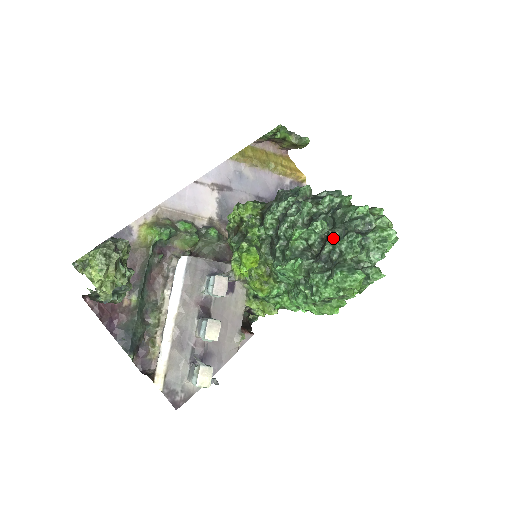
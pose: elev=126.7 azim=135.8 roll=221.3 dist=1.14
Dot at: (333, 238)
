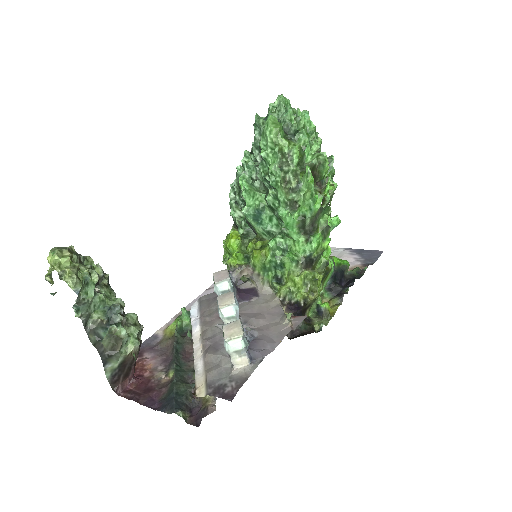
Dot at: (252, 146)
